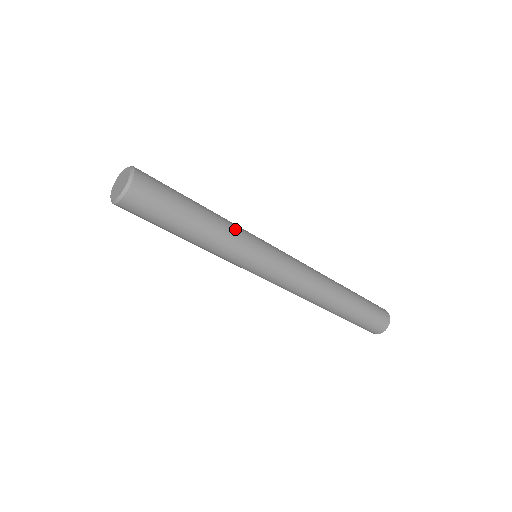
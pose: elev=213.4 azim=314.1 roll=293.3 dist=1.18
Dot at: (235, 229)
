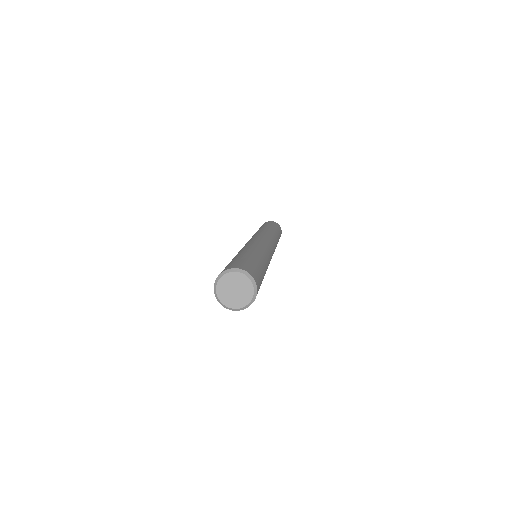
Dot at: (268, 264)
